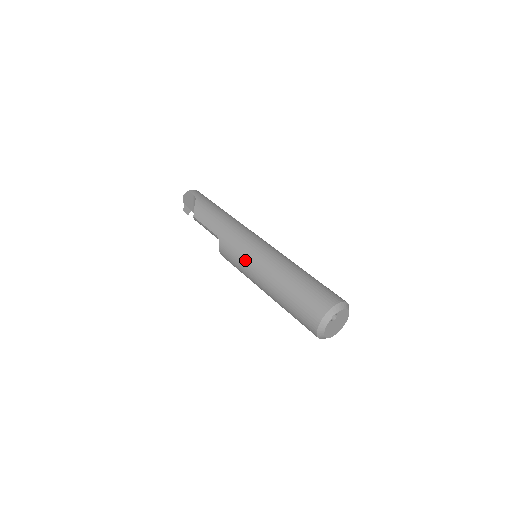
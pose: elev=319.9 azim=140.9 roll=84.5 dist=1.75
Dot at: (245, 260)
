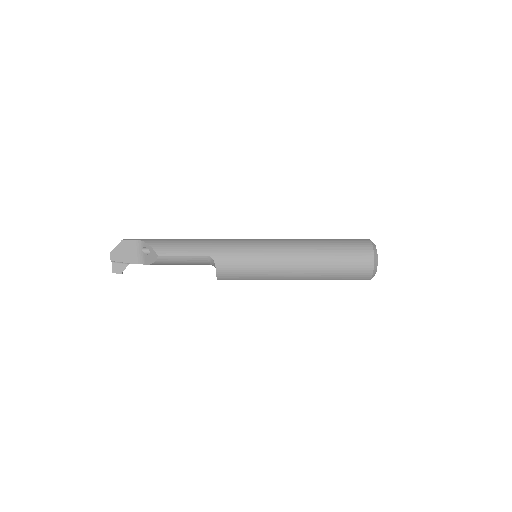
Dot at: (261, 257)
